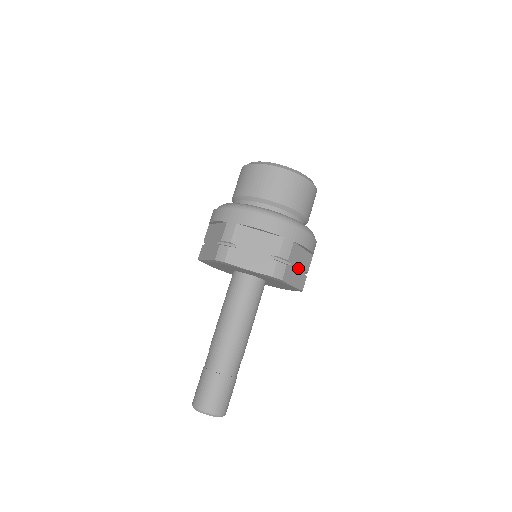
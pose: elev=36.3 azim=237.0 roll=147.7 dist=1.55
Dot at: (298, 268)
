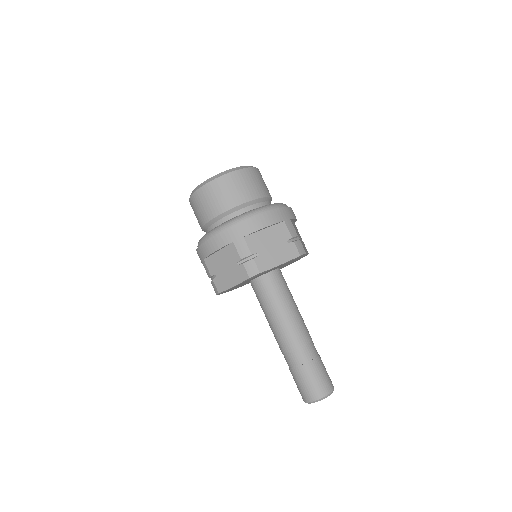
Dot at: (273, 247)
